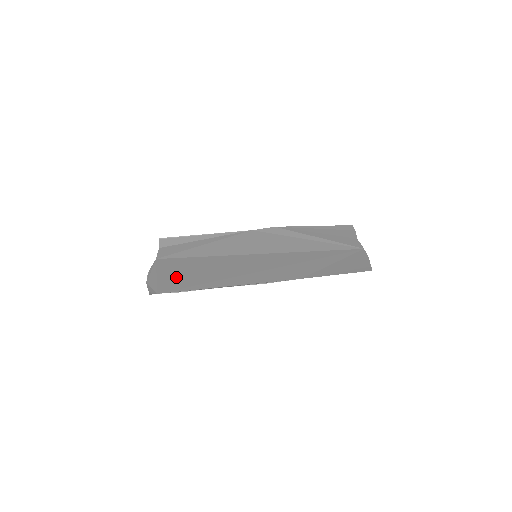
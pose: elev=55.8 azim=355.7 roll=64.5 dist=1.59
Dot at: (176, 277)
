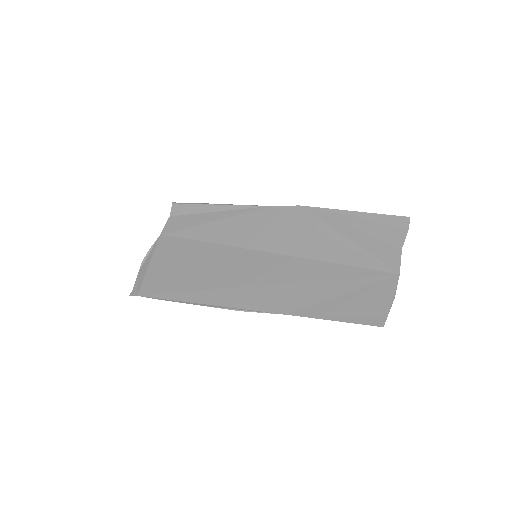
Dot at: (164, 272)
